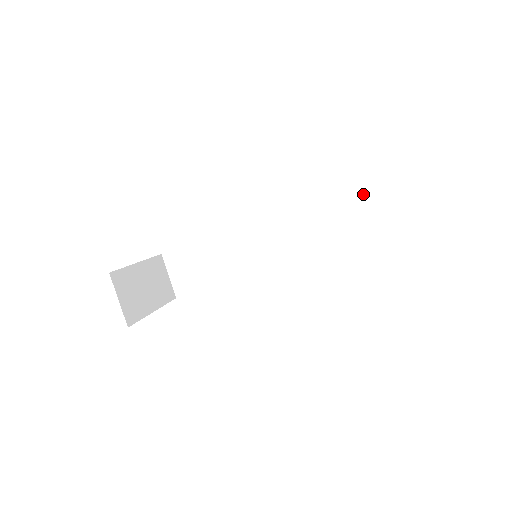
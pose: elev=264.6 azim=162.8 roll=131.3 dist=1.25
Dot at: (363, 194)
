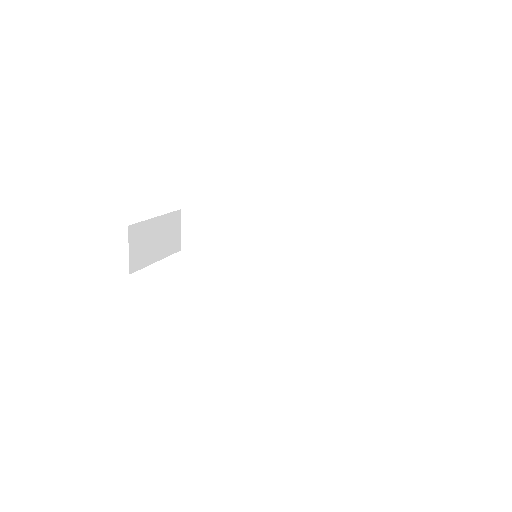
Dot at: (370, 237)
